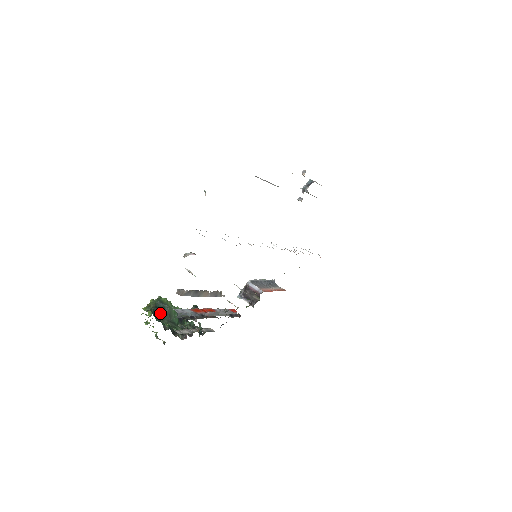
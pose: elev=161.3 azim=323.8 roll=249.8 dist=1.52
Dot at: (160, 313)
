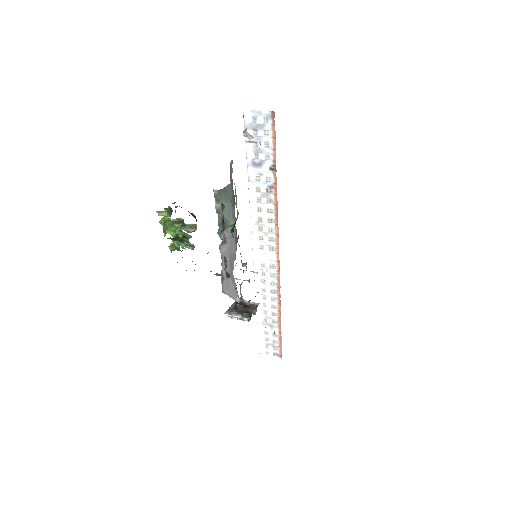
Dot at: occluded
